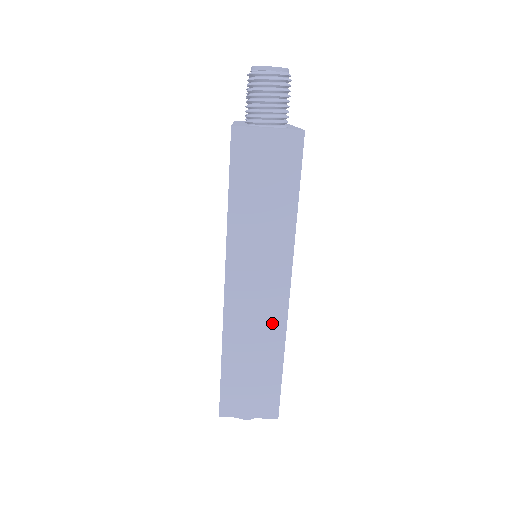
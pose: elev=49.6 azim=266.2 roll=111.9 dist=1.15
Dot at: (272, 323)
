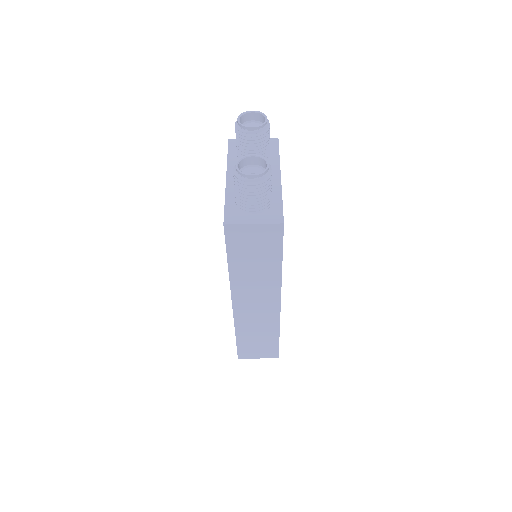
Dot at: (269, 319)
